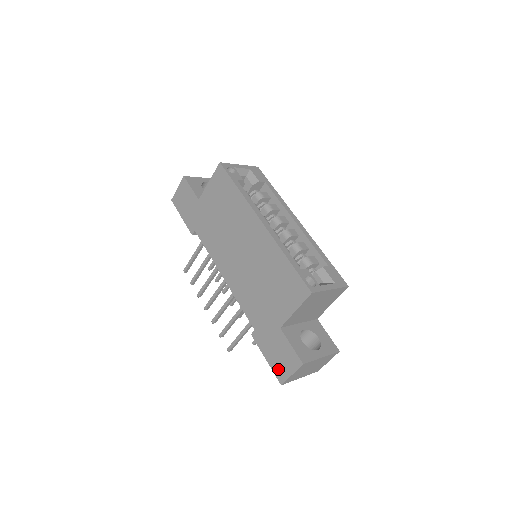
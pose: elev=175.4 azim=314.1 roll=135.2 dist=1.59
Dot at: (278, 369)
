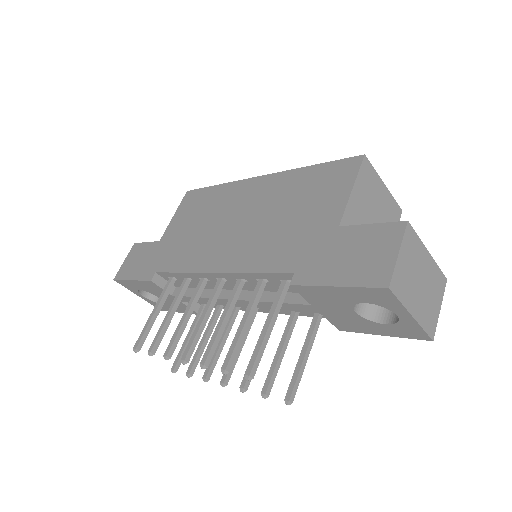
Dot at: (367, 273)
